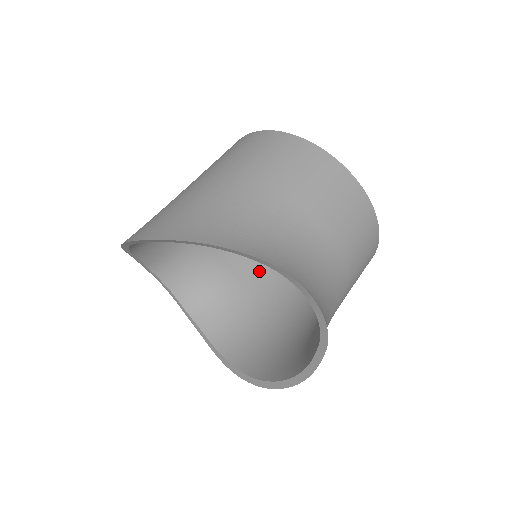
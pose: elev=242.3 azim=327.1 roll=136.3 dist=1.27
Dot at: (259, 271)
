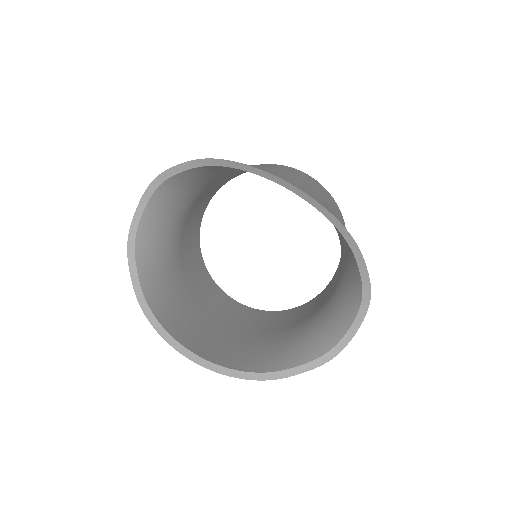
Dot at: (189, 257)
